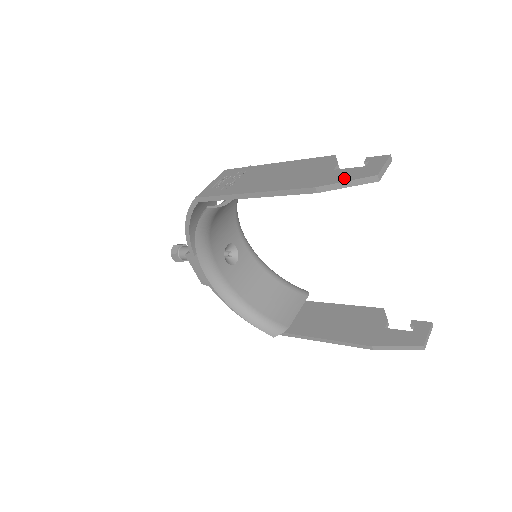
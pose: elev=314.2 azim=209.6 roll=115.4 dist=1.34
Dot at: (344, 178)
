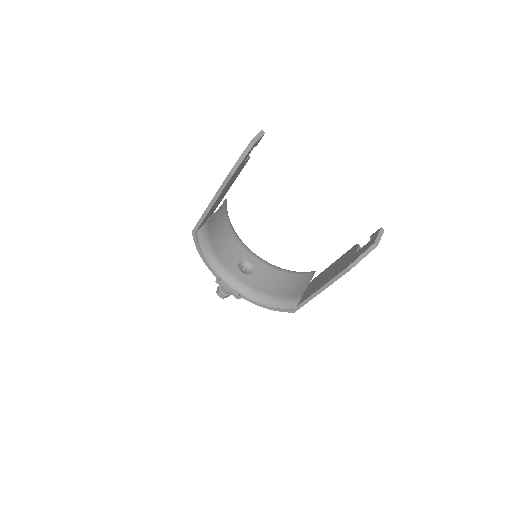
Dot at: (240, 157)
